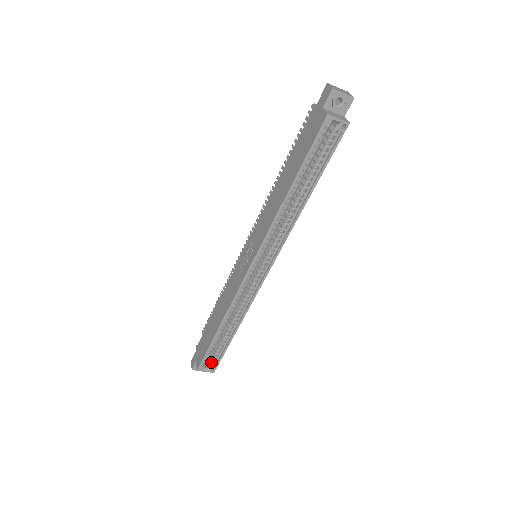
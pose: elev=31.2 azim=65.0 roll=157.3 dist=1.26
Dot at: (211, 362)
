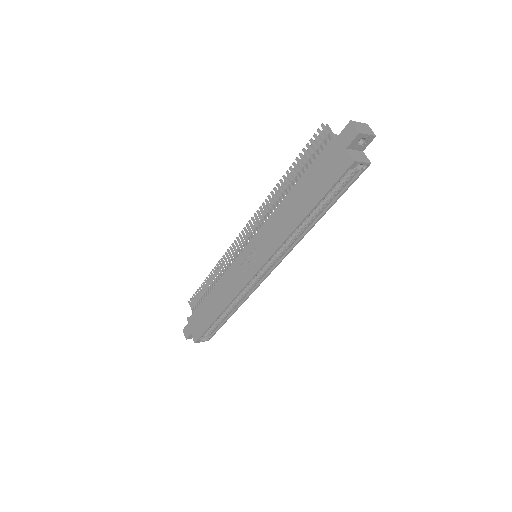
Dot at: (207, 334)
